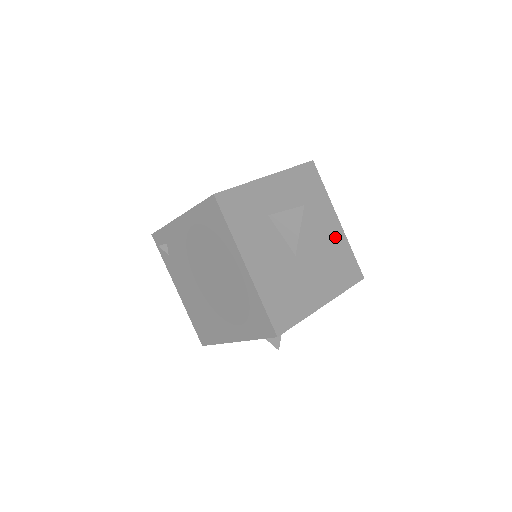
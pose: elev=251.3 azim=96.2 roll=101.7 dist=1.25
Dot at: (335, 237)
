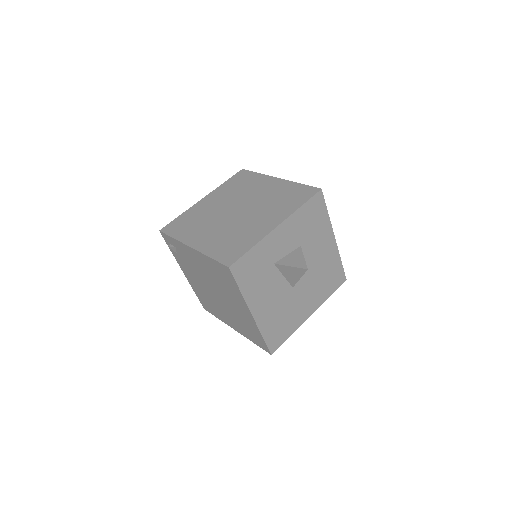
Dot at: (329, 255)
